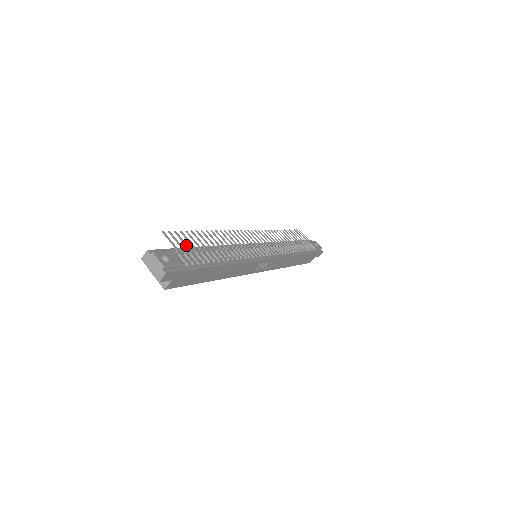
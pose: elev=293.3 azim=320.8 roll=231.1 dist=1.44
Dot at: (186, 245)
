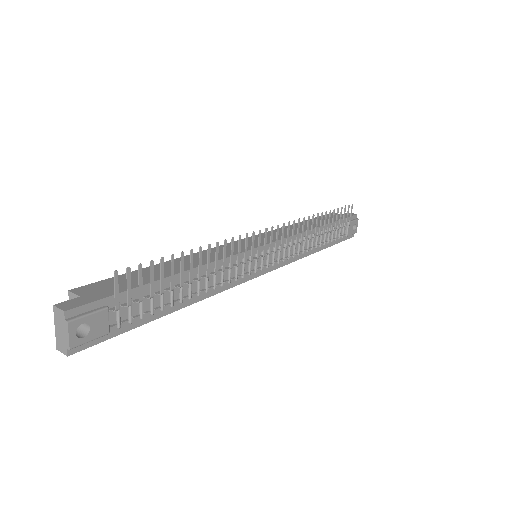
Dot at: (140, 294)
